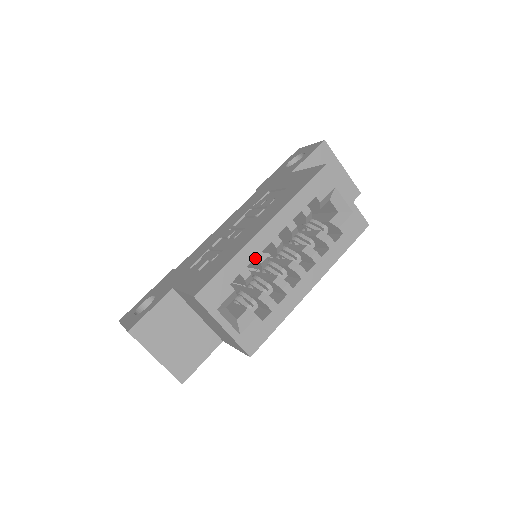
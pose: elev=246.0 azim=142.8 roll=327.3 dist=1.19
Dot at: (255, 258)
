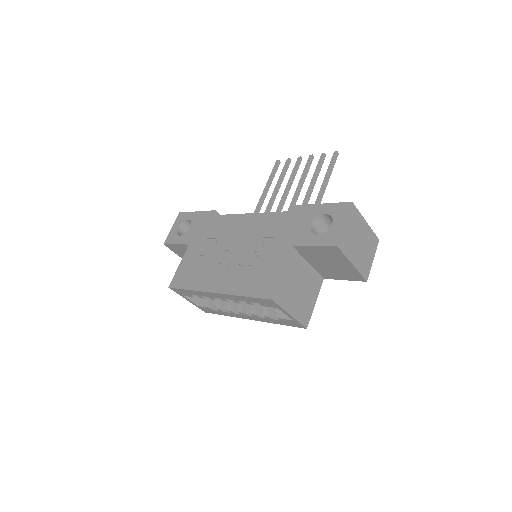
Dot at: occluded
